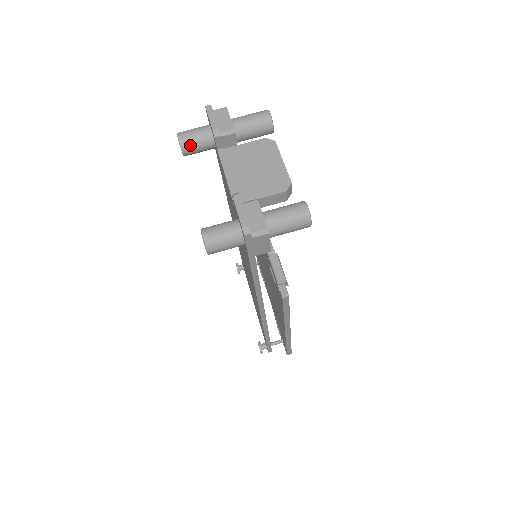
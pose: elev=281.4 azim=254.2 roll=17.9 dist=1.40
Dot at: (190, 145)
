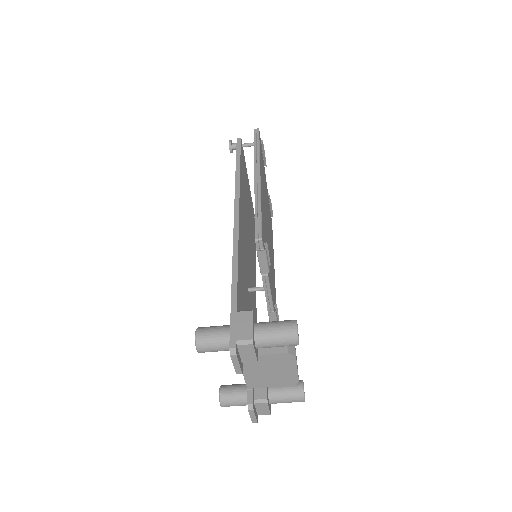
Dot at: occluded
